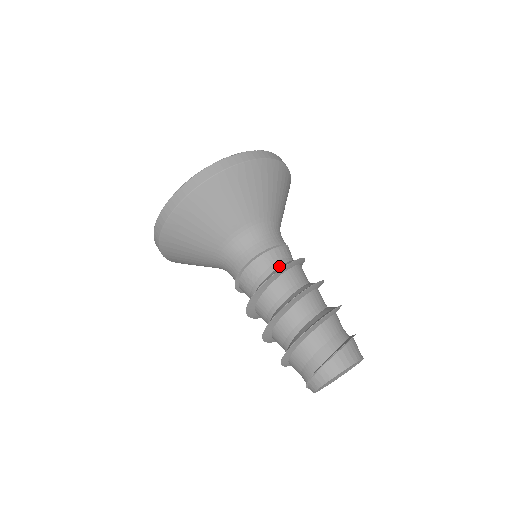
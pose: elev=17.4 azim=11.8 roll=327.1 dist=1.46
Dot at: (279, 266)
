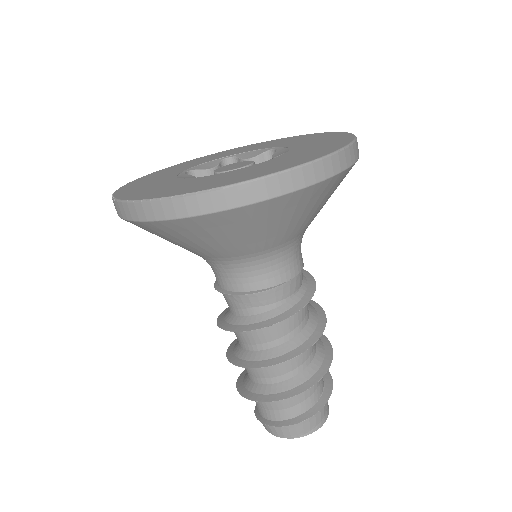
Dot at: (249, 315)
